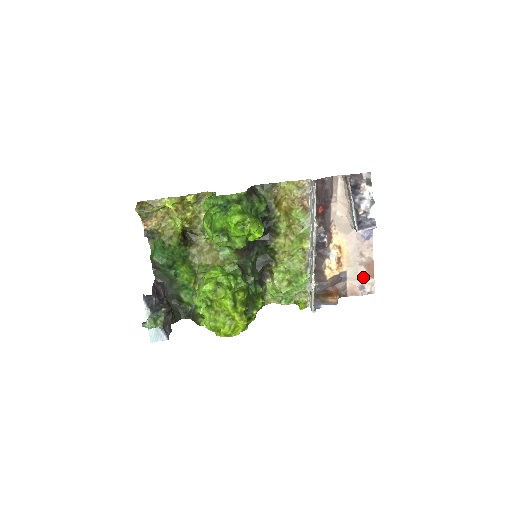
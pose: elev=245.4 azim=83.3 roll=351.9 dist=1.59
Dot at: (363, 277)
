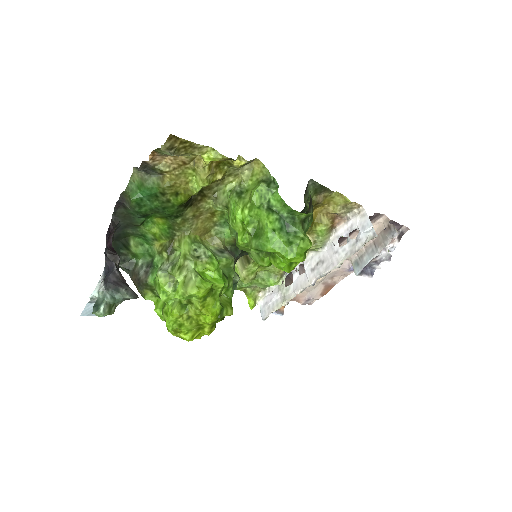
Dot at: (316, 293)
